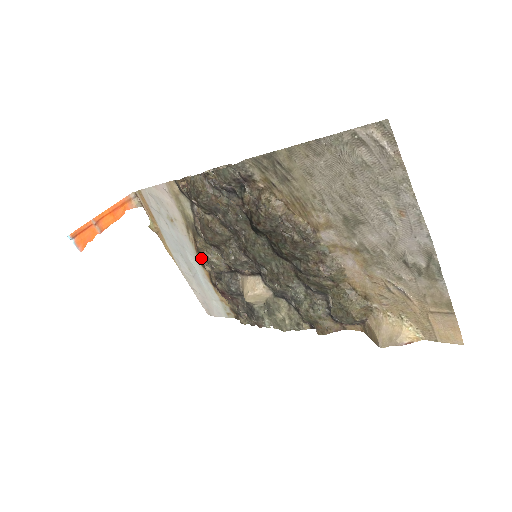
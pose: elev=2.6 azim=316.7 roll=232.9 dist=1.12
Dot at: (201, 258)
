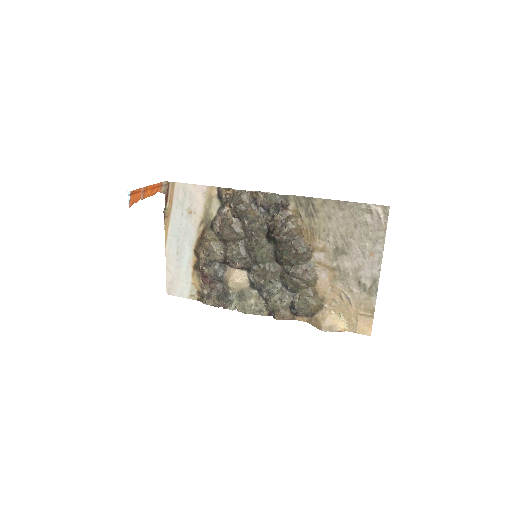
Dot at: (201, 246)
